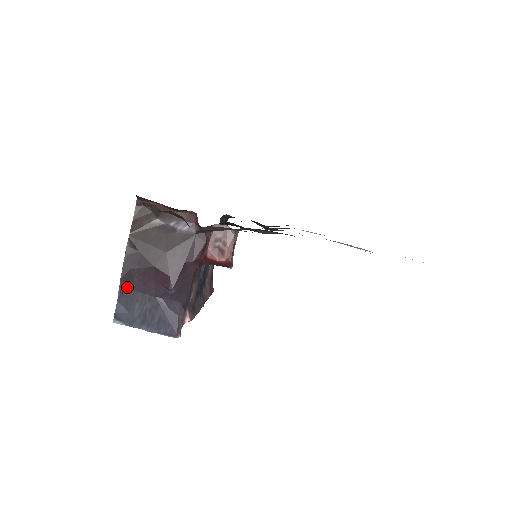
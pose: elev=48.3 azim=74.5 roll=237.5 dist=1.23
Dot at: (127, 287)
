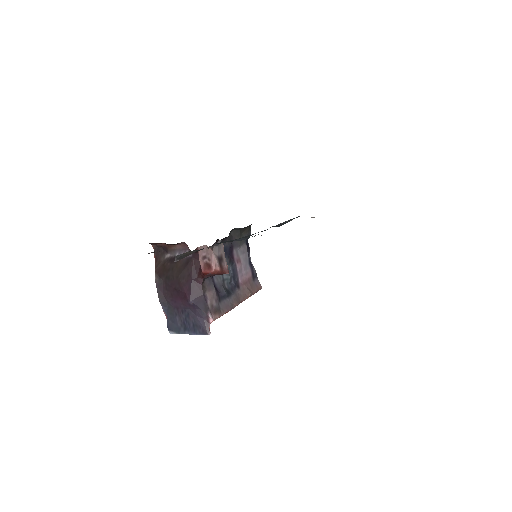
Dot at: (167, 307)
